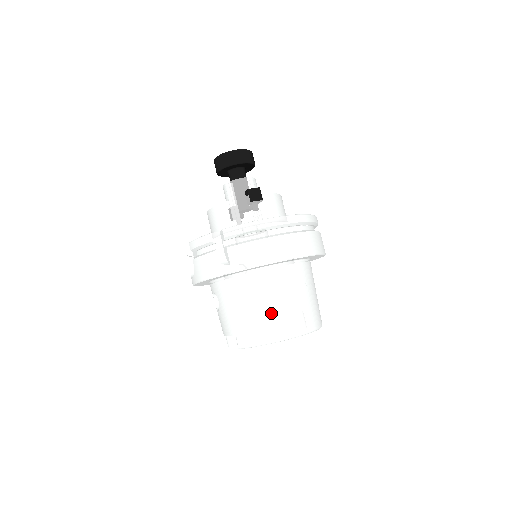
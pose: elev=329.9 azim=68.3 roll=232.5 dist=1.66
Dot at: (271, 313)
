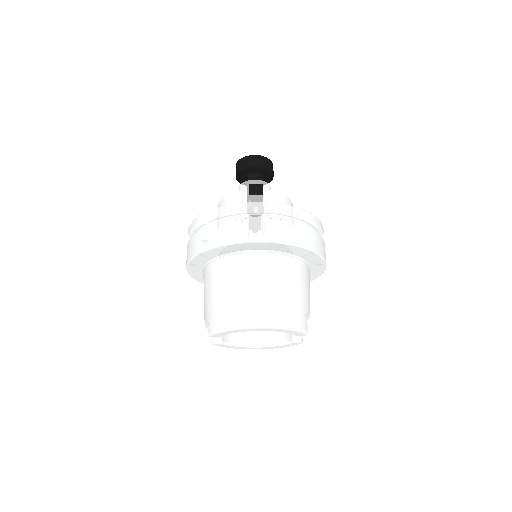
Dot at: (241, 297)
